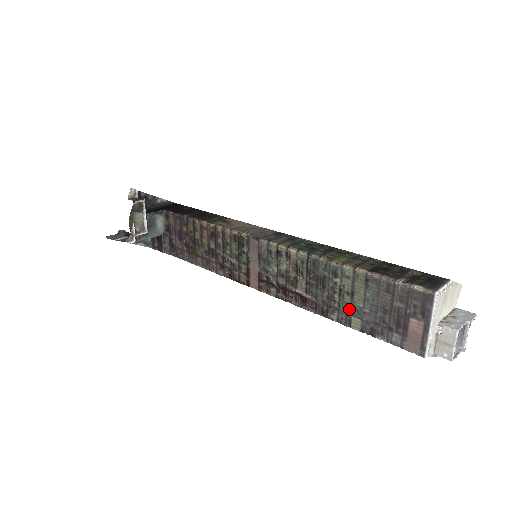
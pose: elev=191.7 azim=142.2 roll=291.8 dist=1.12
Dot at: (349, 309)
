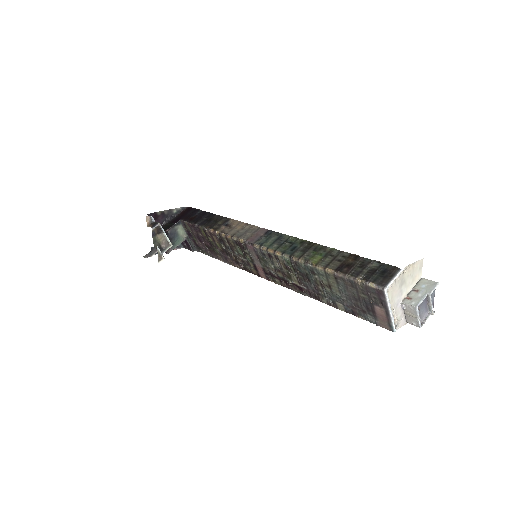
Dot at: (332, 297)
